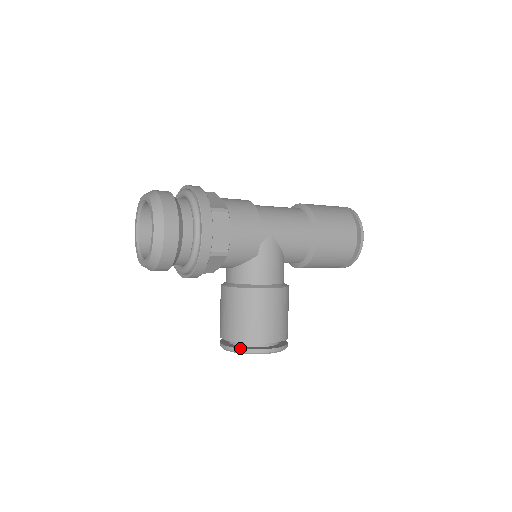
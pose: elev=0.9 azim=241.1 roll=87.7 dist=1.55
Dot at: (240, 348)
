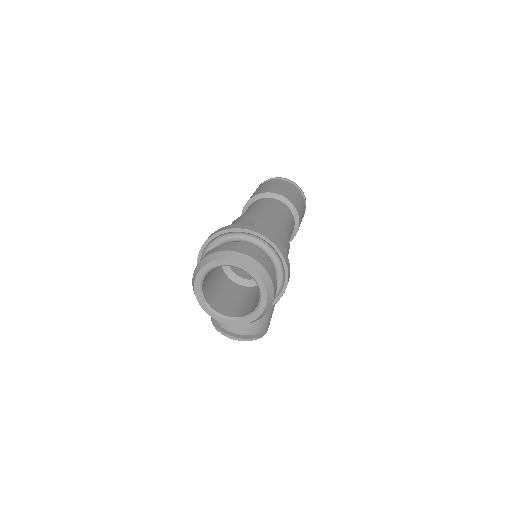
Dot at: (253, 338)
